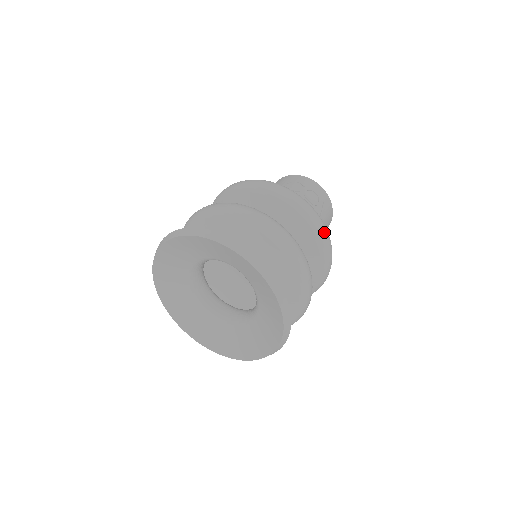
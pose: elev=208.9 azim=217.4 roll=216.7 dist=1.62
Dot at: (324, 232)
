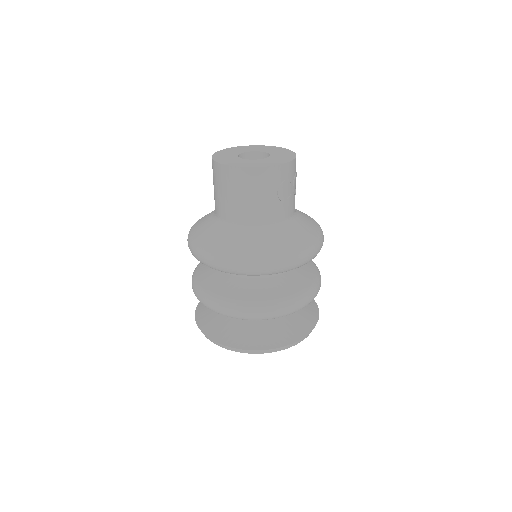
Dot at: occluded
